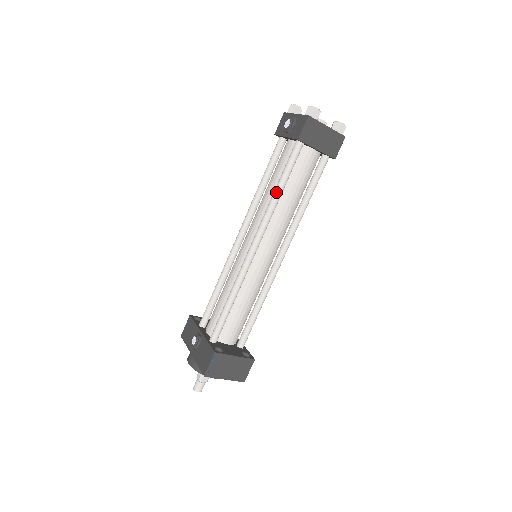
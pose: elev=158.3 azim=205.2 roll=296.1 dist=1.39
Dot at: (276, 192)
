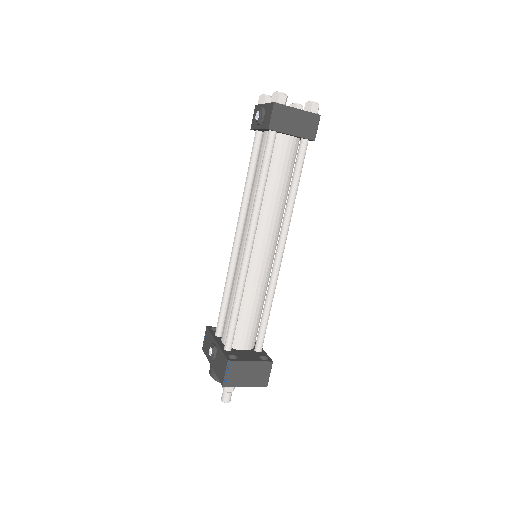
Dot at: (258, 187)
